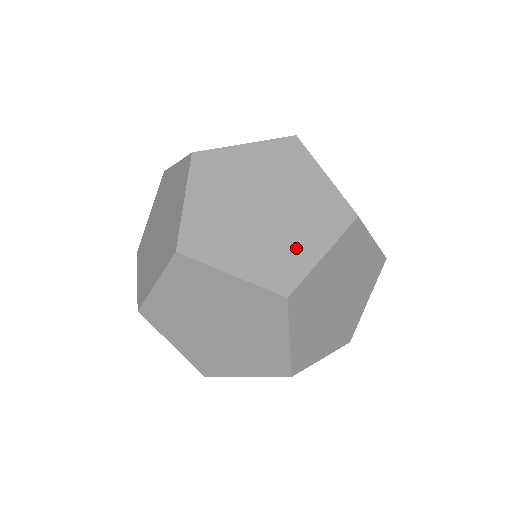
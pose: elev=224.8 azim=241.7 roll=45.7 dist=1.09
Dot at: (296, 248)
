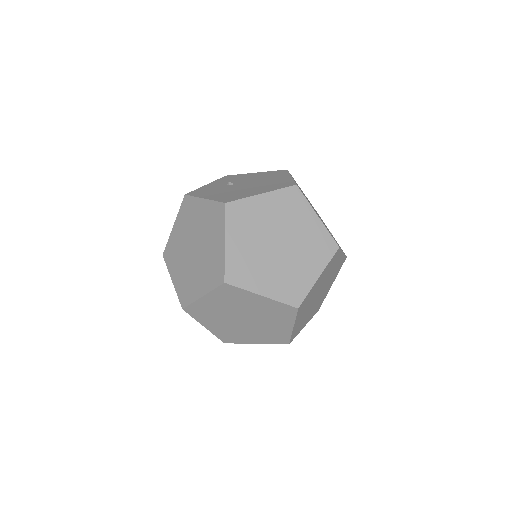
Dot at: (301, 273)
